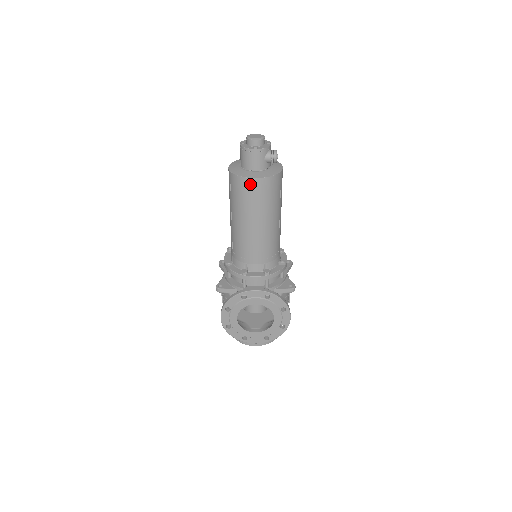
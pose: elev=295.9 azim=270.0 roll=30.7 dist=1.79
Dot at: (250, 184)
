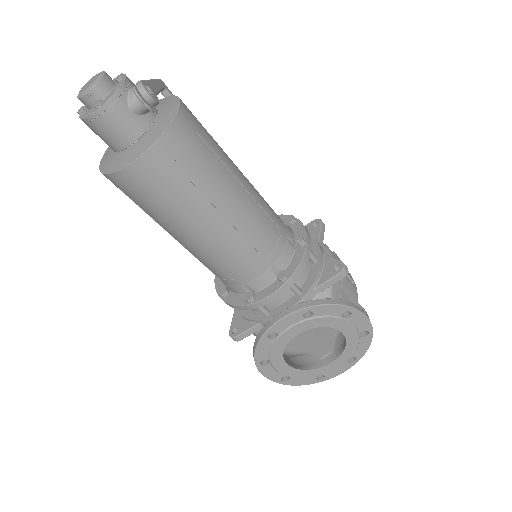
Dot at: (139, 174)
